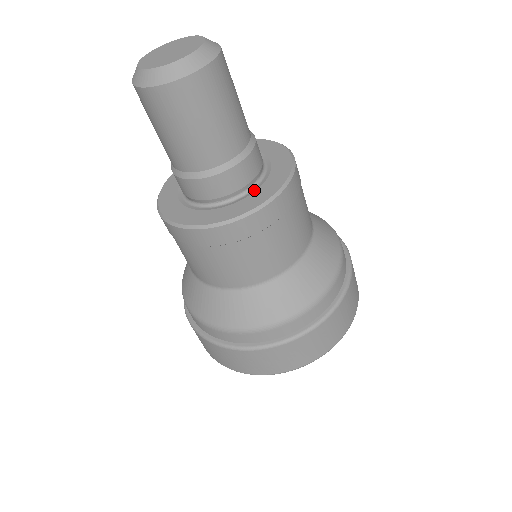
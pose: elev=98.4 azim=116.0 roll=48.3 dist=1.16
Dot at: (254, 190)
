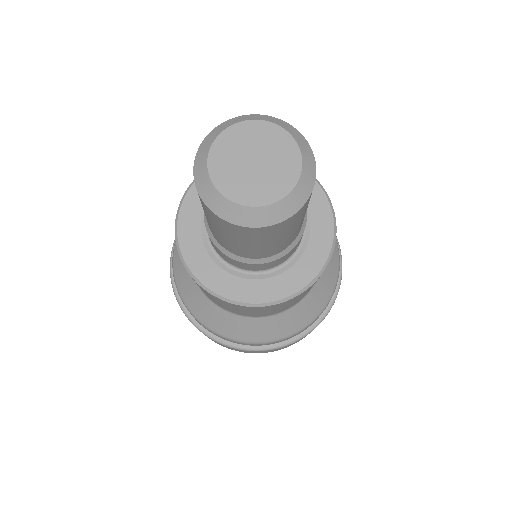
Dot at: (279, 272)
